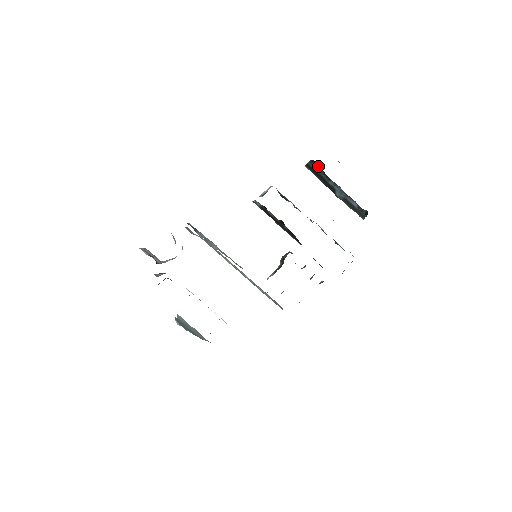
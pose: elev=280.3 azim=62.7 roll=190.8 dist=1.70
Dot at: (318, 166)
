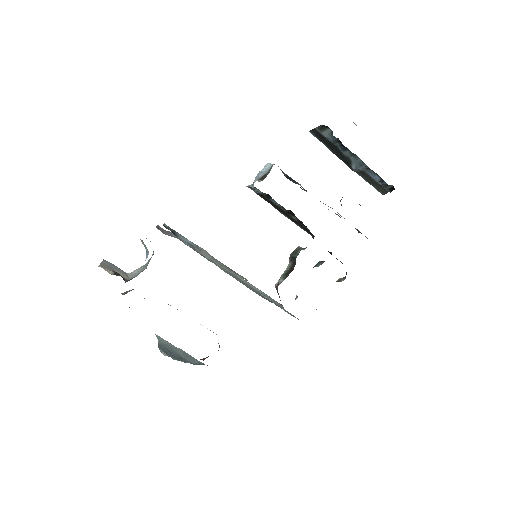
Dot at: (331, 132)
